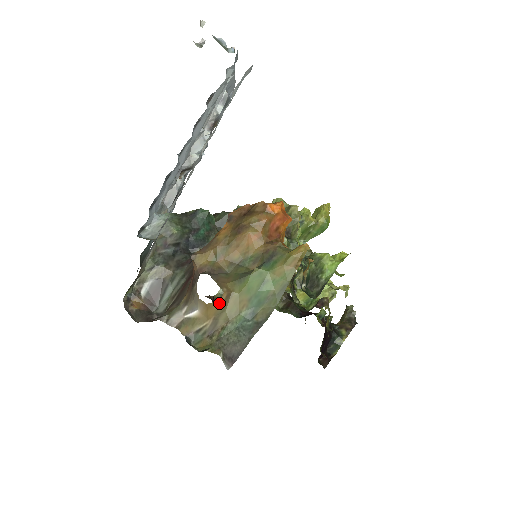
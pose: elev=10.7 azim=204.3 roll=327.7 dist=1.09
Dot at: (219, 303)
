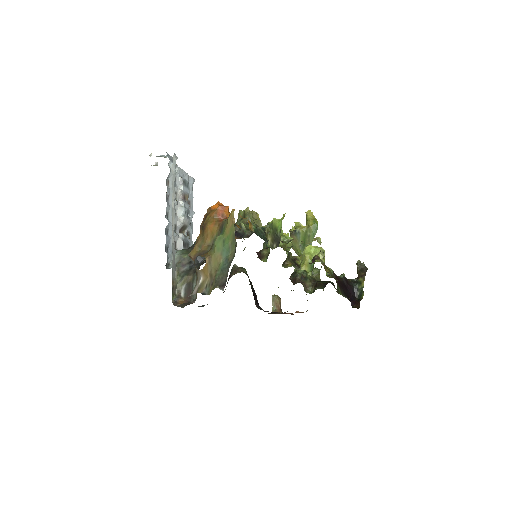
Dot at: (207, 264)
